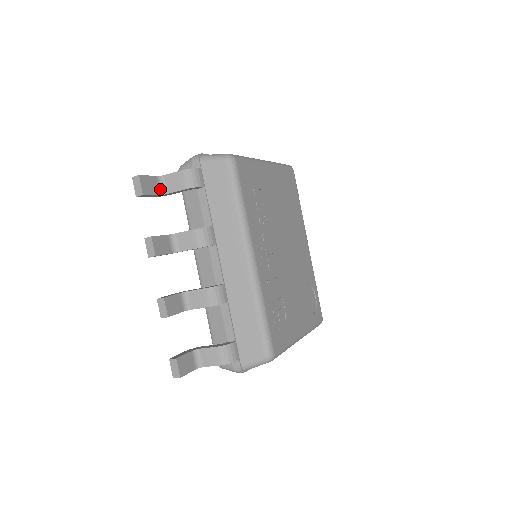
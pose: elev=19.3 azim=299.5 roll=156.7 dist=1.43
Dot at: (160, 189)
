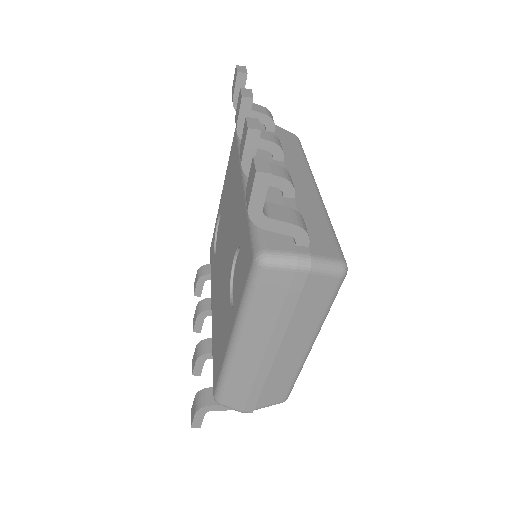
Dot at: occluded
